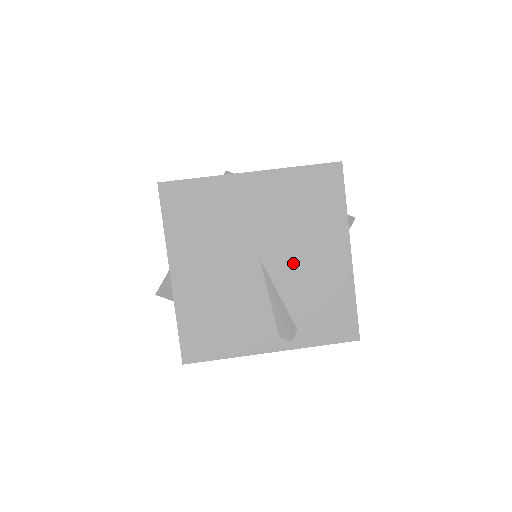
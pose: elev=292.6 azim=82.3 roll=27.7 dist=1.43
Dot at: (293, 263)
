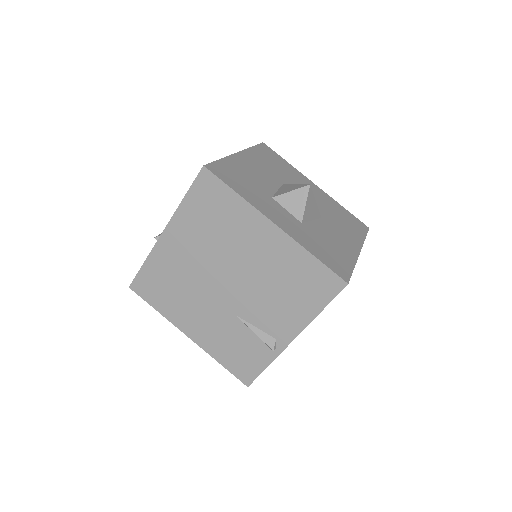
Dot at: occluded
